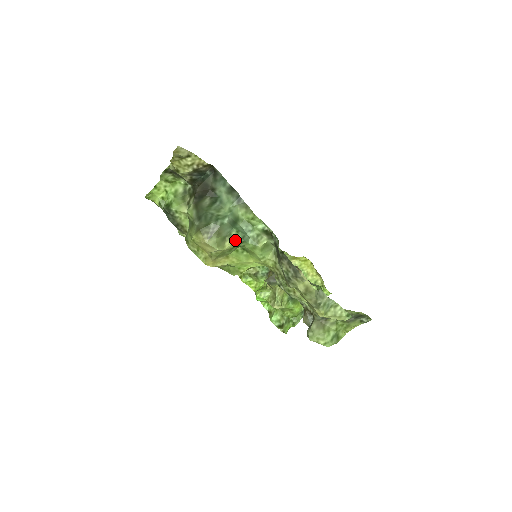
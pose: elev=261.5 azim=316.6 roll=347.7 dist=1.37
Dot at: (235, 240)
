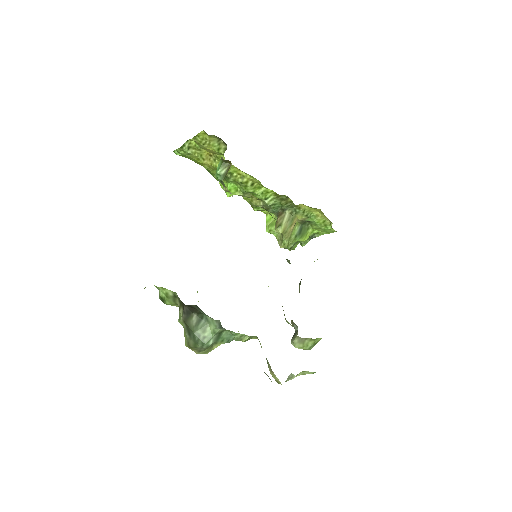
Dot at: occluded
